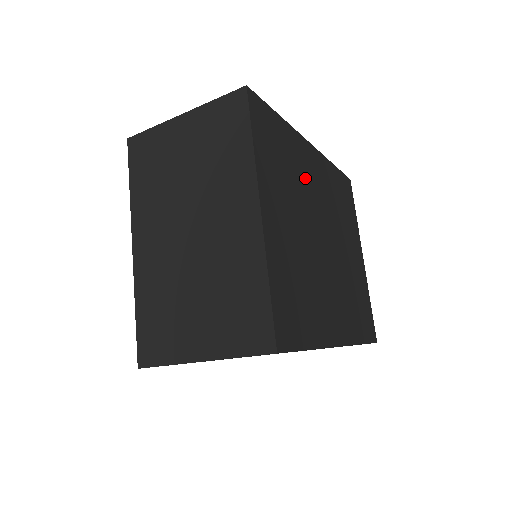
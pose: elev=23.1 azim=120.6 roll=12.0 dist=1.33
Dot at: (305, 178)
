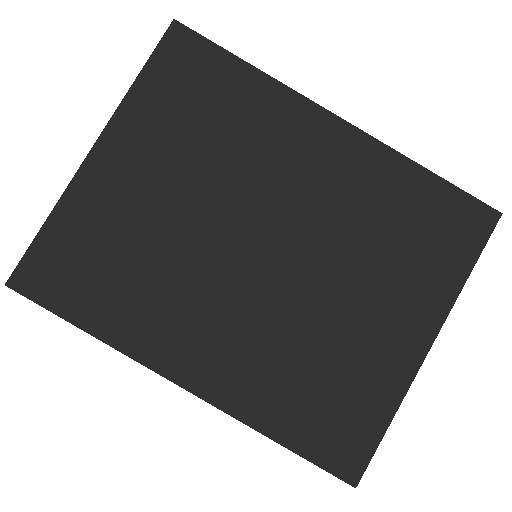
Dot at: (266, 153)
